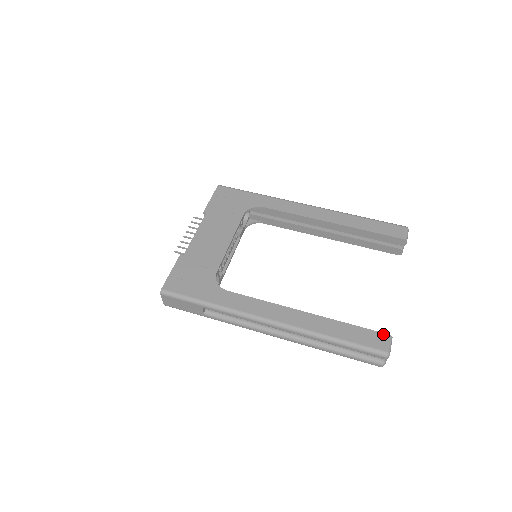
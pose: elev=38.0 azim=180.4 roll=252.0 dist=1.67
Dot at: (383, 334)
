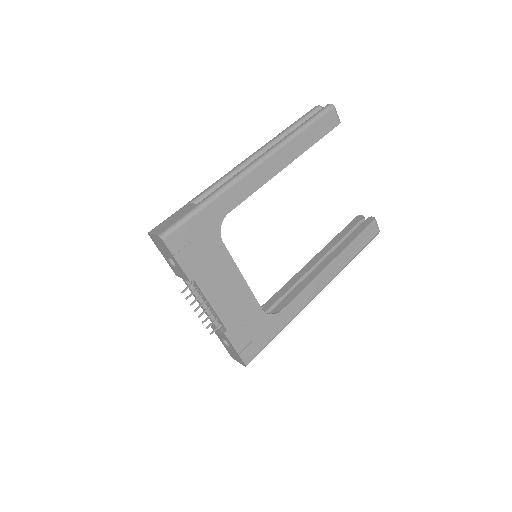
Dot at: (372, 223)
